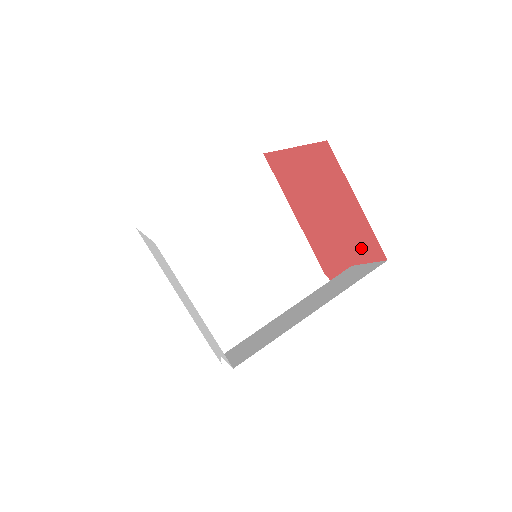
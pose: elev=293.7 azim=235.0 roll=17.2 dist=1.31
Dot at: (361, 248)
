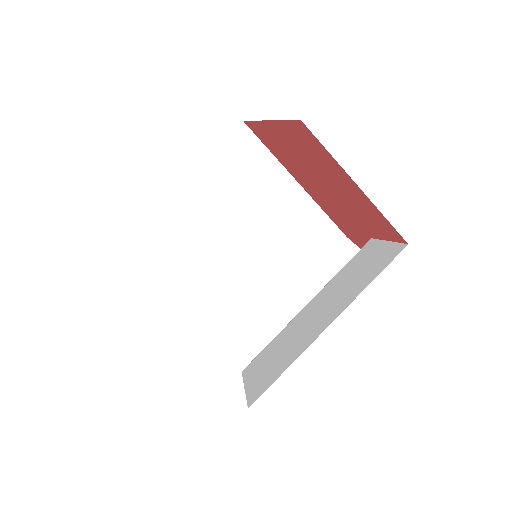
Dot at: (376, 226)
